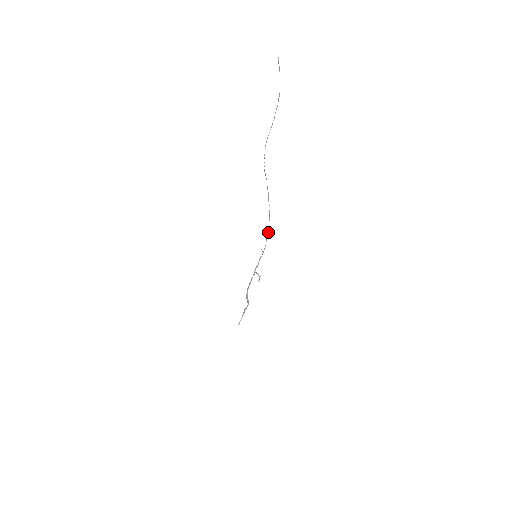
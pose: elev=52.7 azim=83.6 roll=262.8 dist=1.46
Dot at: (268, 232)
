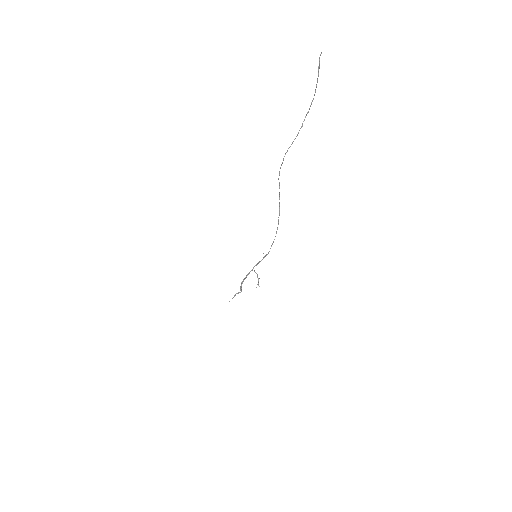
Dot at: (274, 239)
